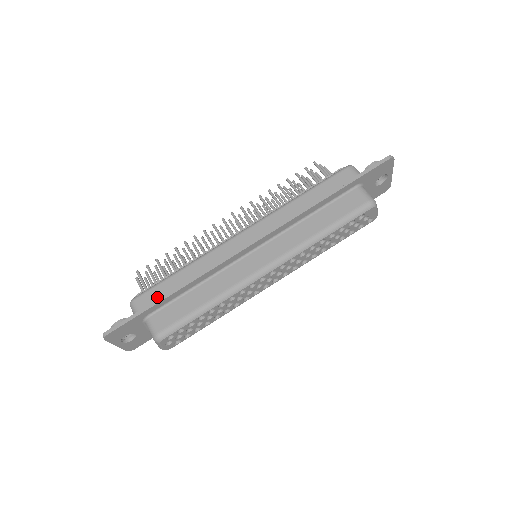
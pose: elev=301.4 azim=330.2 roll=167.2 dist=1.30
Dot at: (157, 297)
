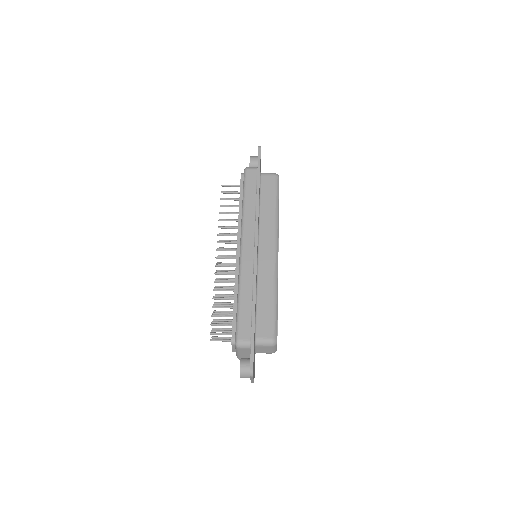
Dot at: (248, 323)
